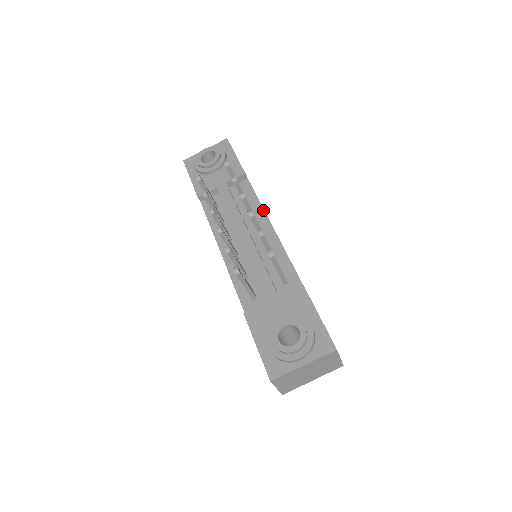
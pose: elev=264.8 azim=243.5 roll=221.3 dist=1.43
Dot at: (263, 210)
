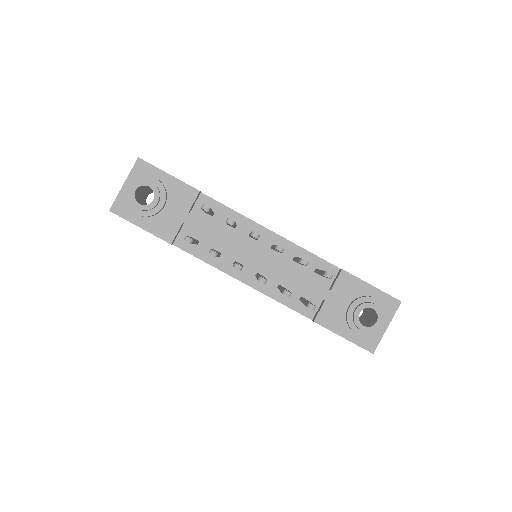
Dot at: (247, 219)
